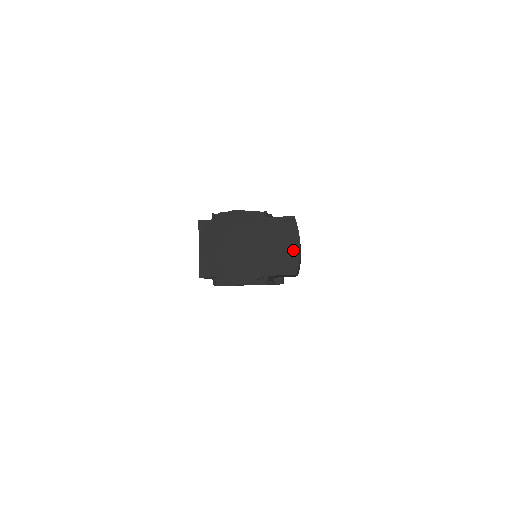
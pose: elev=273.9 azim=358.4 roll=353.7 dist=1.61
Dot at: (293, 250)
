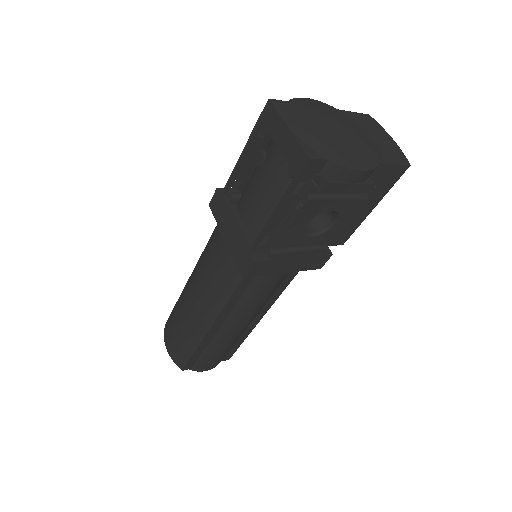
Dot at: (390, 143)
